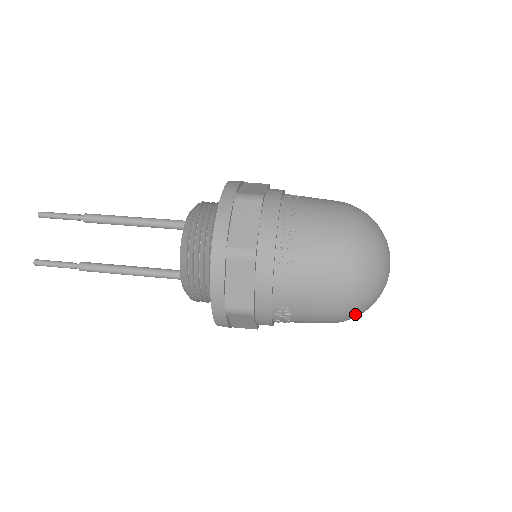
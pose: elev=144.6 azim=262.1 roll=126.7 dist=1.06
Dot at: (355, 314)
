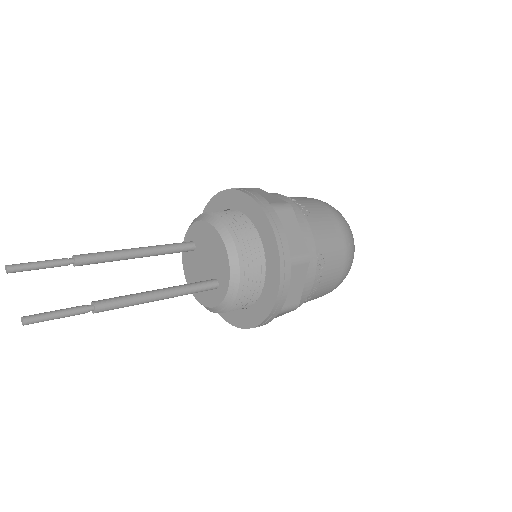
Dot at: (352, 261)
